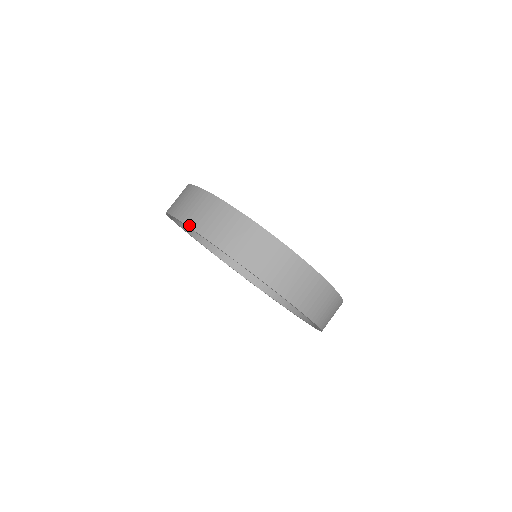
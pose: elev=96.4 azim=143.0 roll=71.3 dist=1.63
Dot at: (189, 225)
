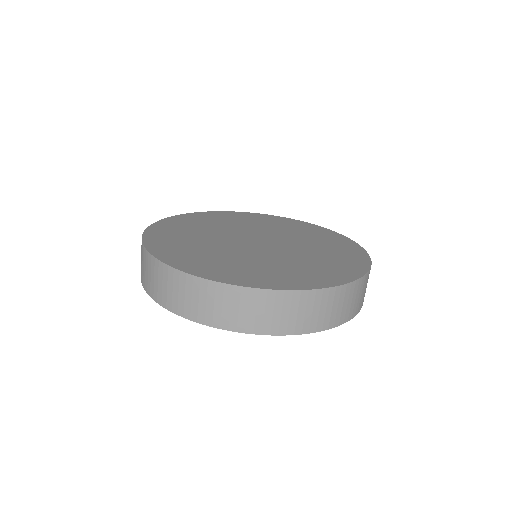
Dot at: (308, 332)
